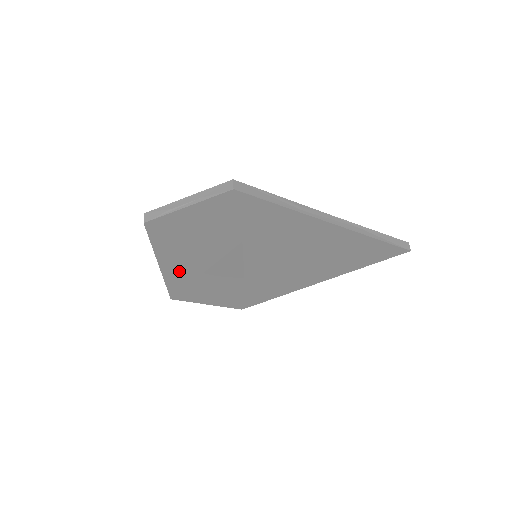
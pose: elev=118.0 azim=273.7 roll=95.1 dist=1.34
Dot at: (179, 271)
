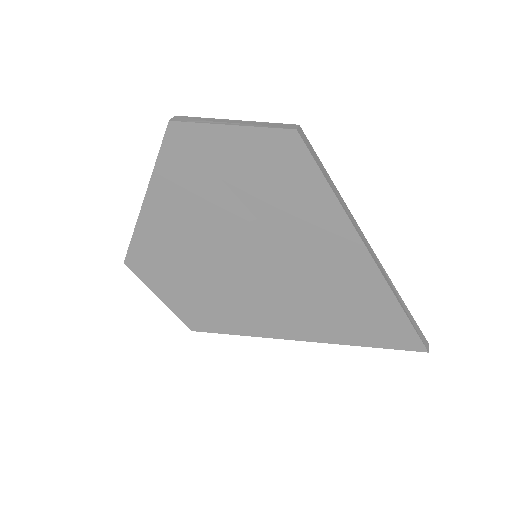
Dot at: (160, 223)
